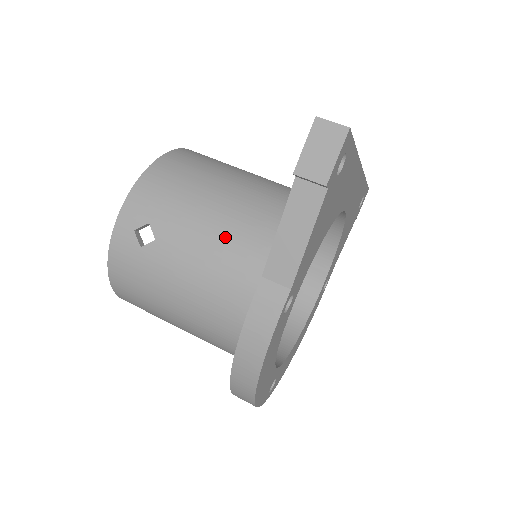
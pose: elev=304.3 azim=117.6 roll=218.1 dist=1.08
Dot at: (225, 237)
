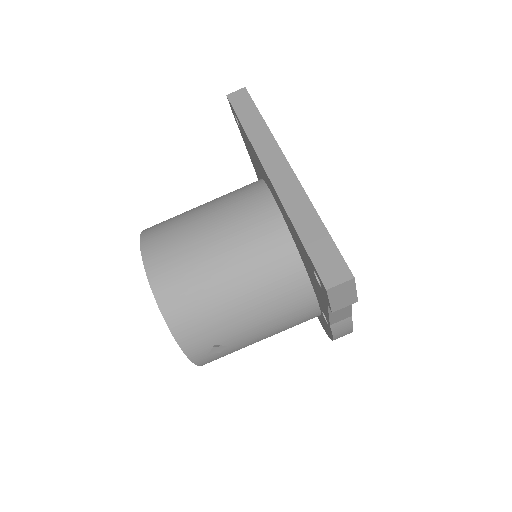
Dot at: (270, 311)
